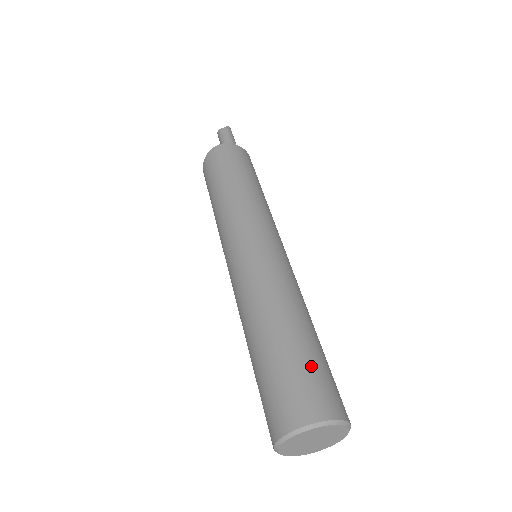
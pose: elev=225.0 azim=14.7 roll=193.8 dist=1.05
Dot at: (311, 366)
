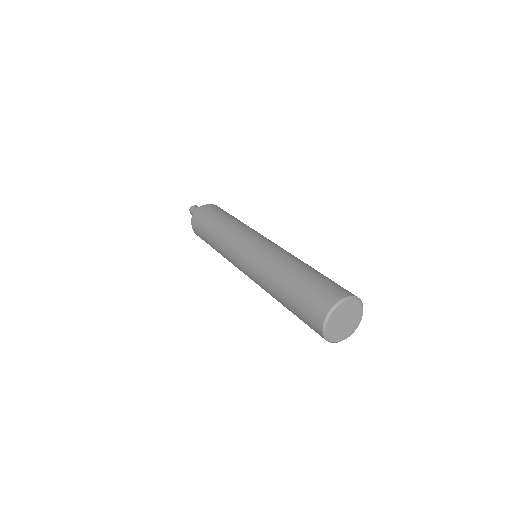
Dot at: (333, 281)
